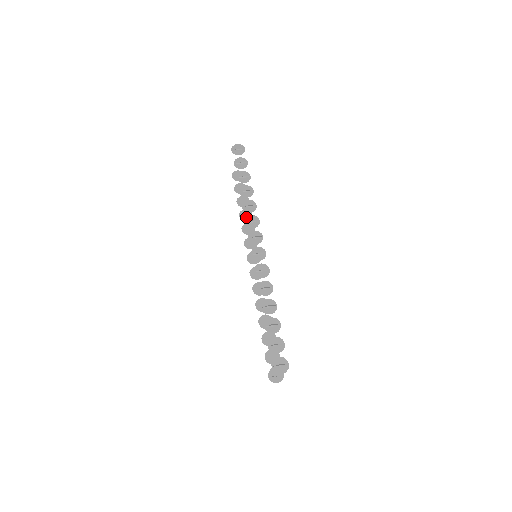
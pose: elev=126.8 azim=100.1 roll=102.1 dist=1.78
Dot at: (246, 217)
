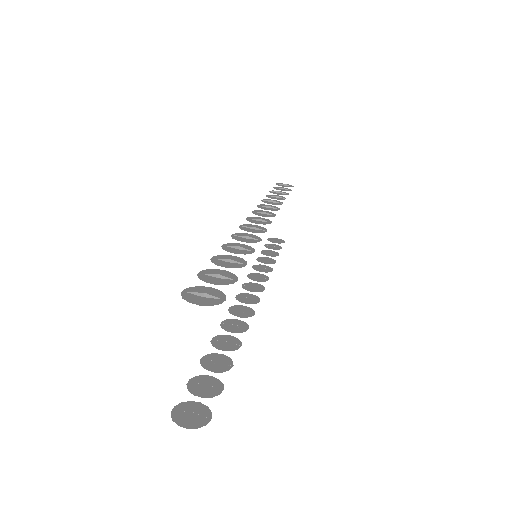
Dot at: (262, 204)
